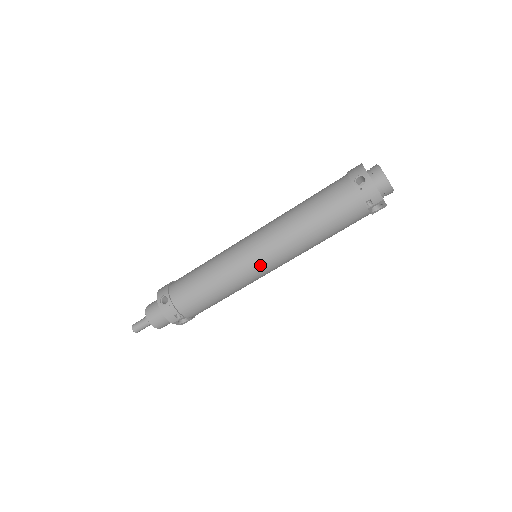
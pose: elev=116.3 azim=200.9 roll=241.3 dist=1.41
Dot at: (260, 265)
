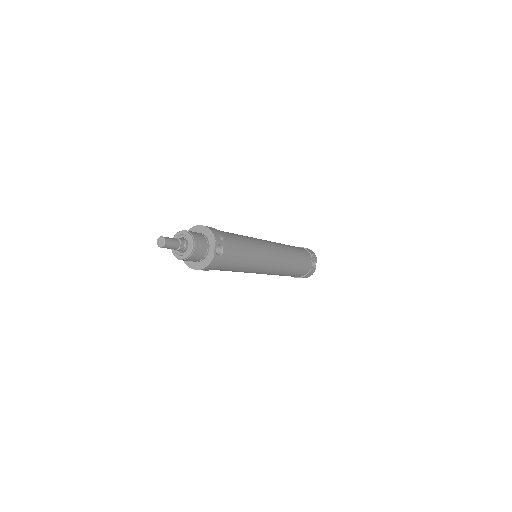
Dot at: (271, 247)
